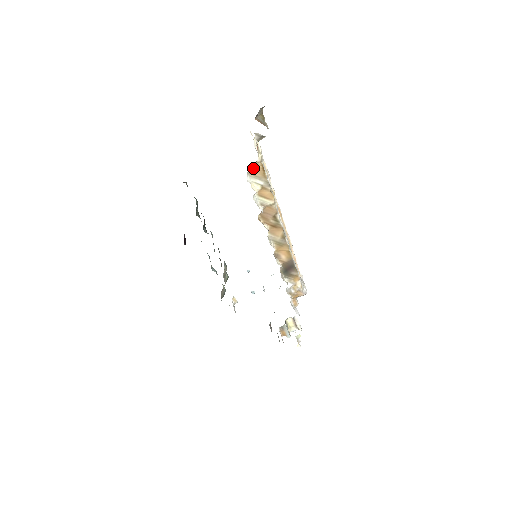
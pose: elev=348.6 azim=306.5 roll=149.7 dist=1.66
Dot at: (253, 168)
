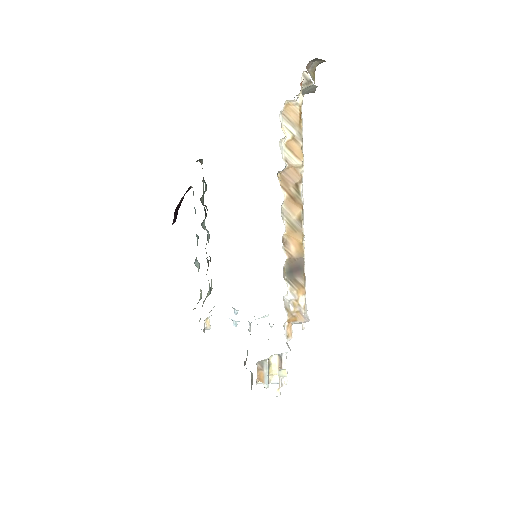
Dot at: (289, 109)
